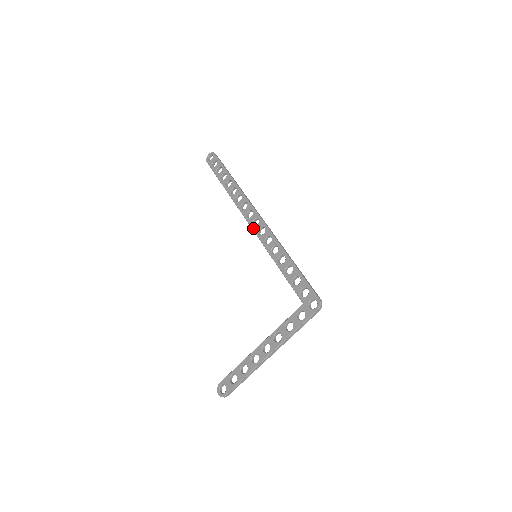
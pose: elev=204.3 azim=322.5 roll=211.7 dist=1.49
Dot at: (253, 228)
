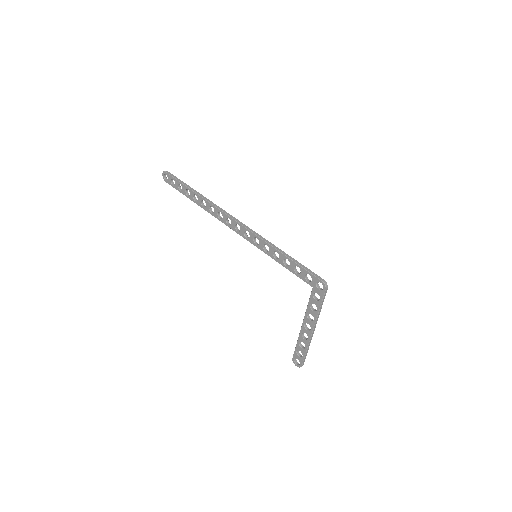
Dot at: (239, 234)
